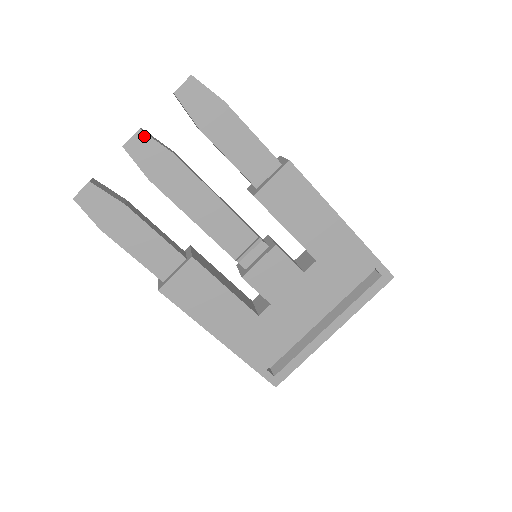
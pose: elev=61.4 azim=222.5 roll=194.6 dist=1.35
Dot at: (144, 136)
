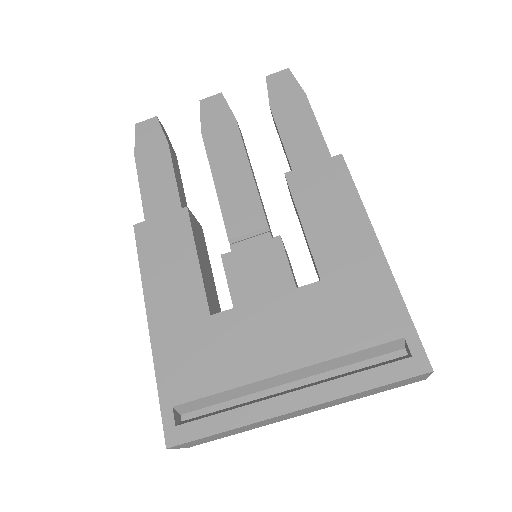
Dot at: (221, 99)
